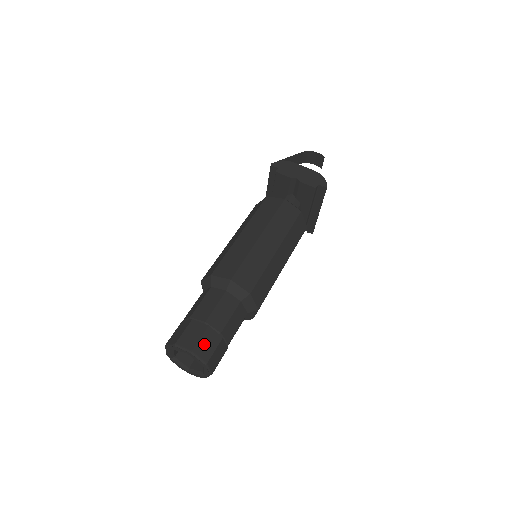
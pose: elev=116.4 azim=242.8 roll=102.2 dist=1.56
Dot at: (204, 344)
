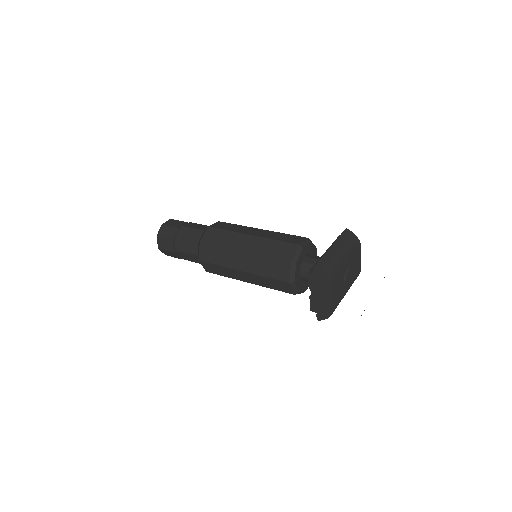
Dot at: (168, 253)
